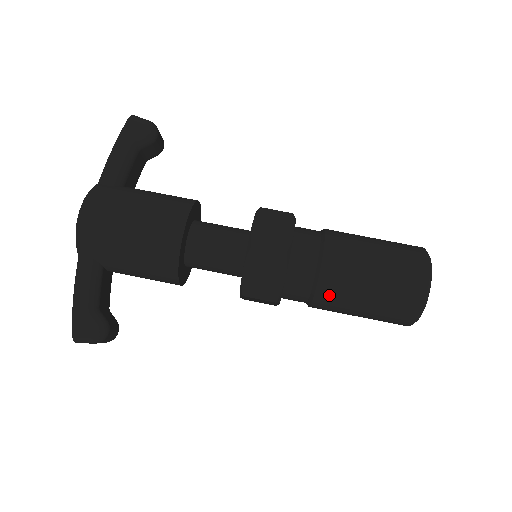
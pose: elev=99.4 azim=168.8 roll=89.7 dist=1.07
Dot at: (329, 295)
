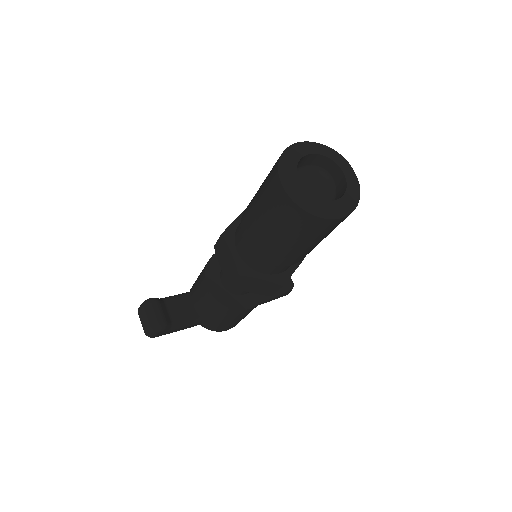
Dot at: occluded
